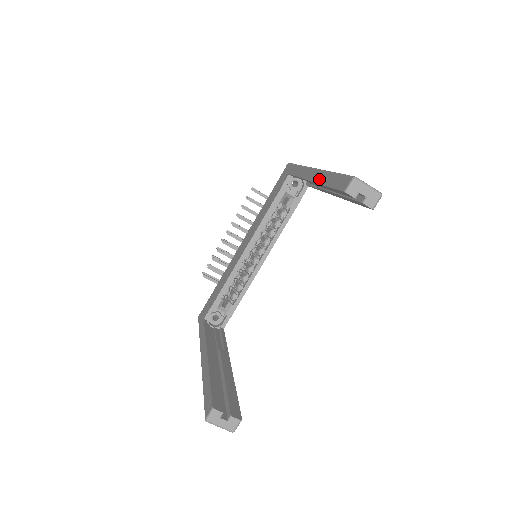
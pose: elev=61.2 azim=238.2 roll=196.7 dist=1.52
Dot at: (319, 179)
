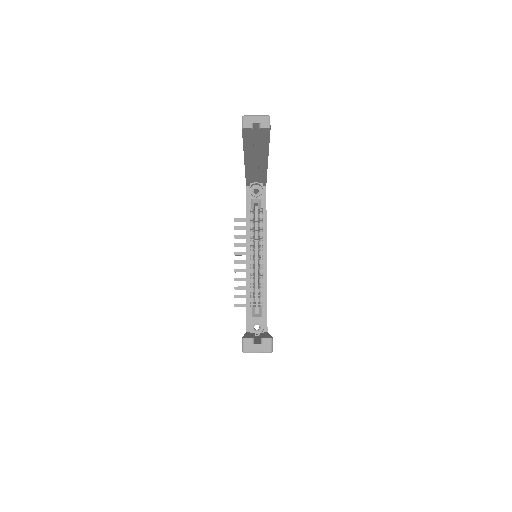
Dot at: occluded
